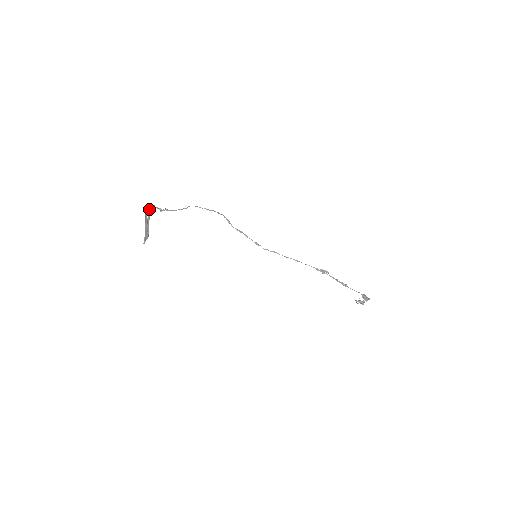
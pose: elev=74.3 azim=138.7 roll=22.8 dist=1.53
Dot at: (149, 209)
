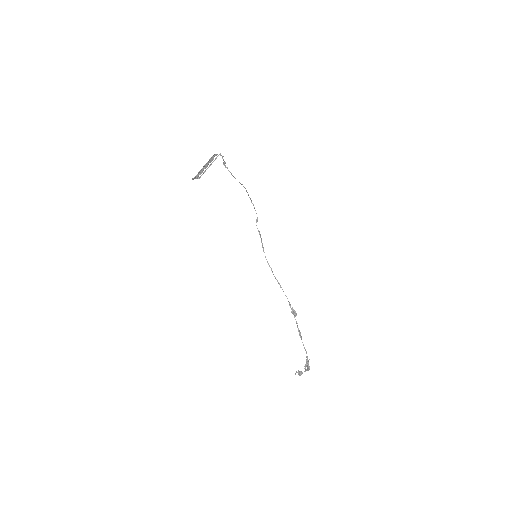
Dot at: (218, 155)
